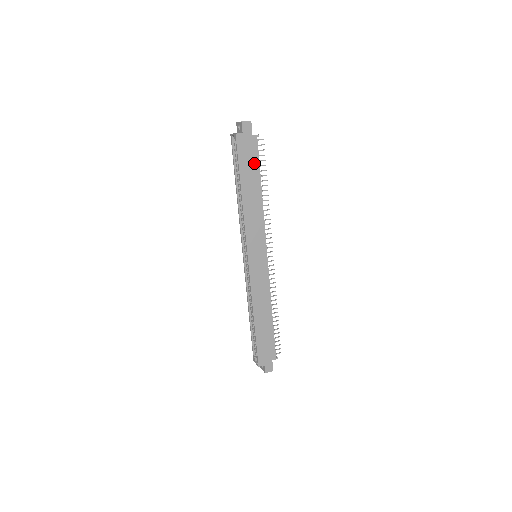
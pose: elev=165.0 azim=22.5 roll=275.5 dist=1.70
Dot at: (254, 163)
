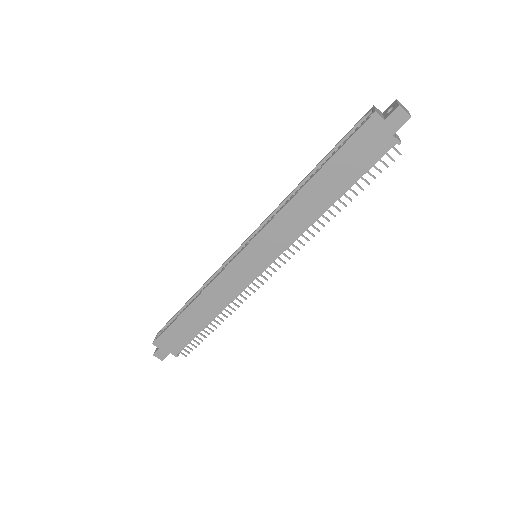
Dot at: (358, 167)
